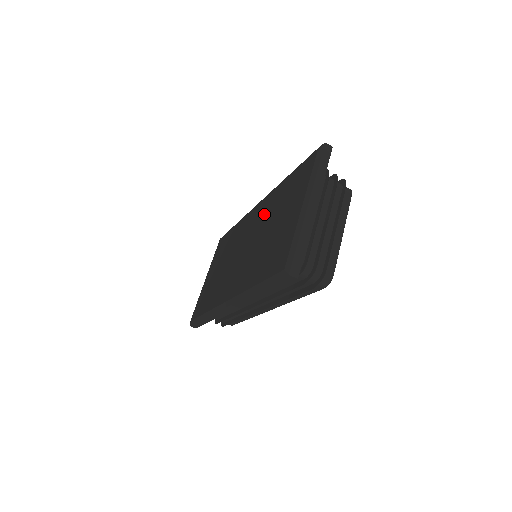
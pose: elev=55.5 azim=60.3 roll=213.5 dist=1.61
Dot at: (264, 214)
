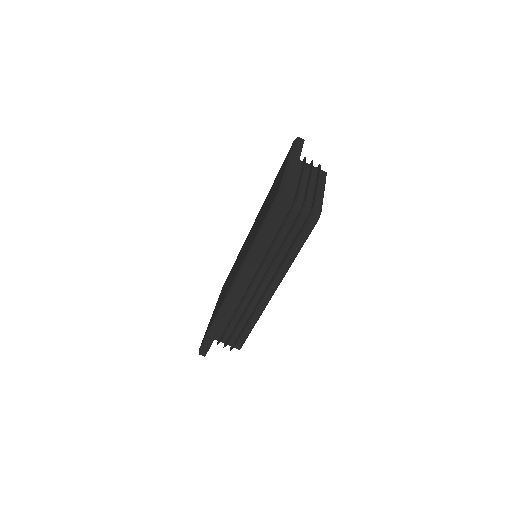
Dot at: (259, 215)
